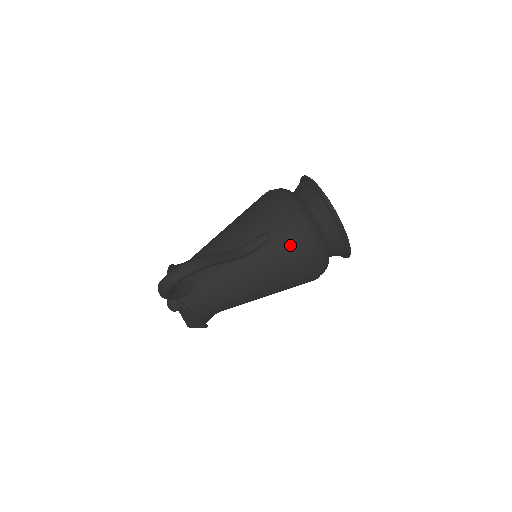
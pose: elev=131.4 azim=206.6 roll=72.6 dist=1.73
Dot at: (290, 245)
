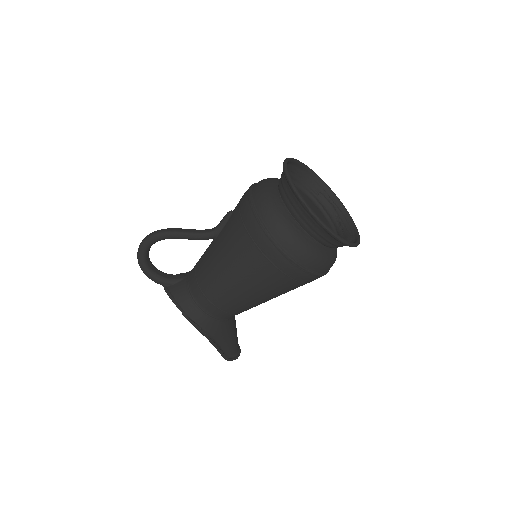
Dot at: (240, 212)
